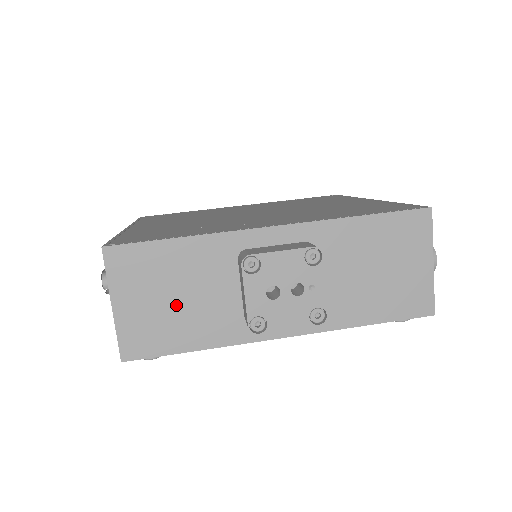
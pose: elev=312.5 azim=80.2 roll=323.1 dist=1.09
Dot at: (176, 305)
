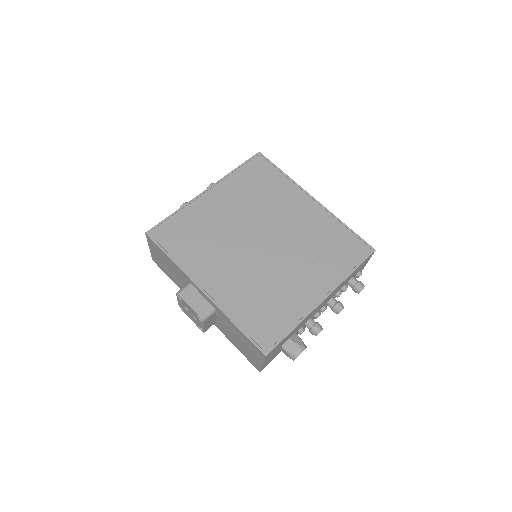
Dot at: (168, 269)
